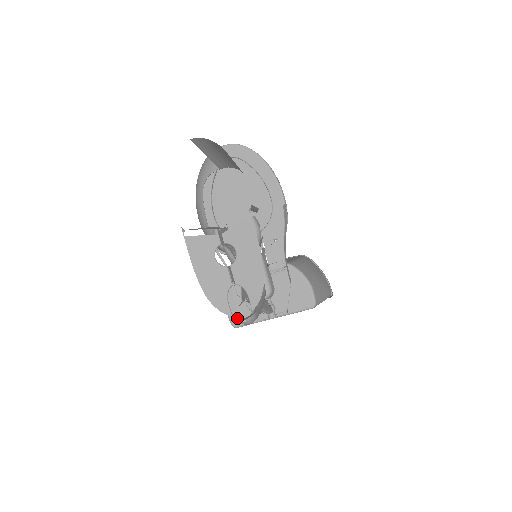
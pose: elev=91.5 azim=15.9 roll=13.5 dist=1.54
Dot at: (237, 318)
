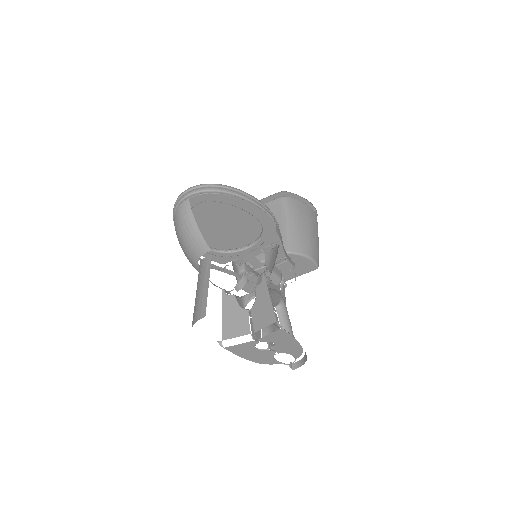
Dot at: (252, 290)
